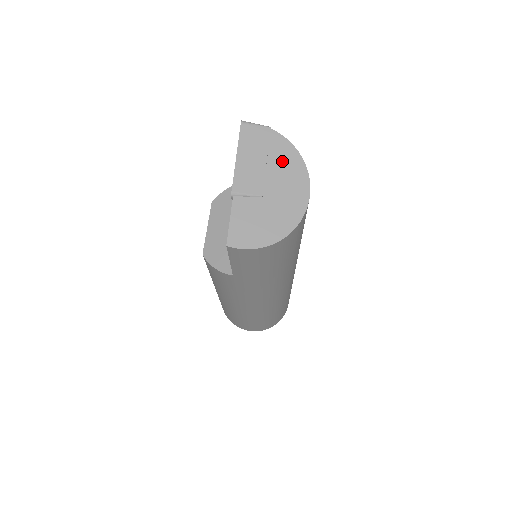
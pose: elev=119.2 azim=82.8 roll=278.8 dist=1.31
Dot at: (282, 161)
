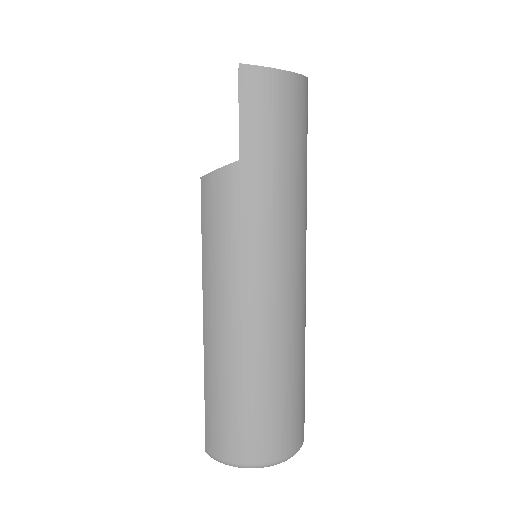
Dot at: occluded
